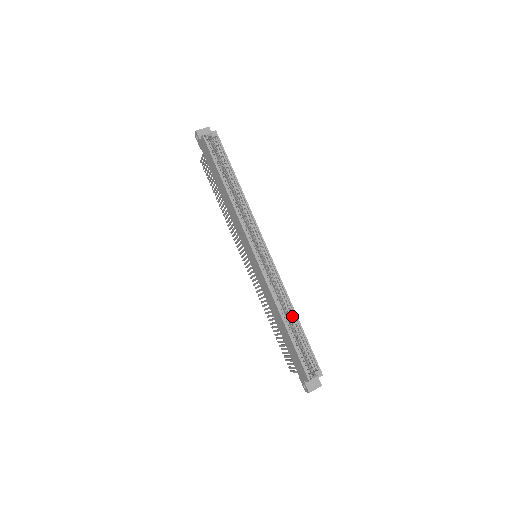
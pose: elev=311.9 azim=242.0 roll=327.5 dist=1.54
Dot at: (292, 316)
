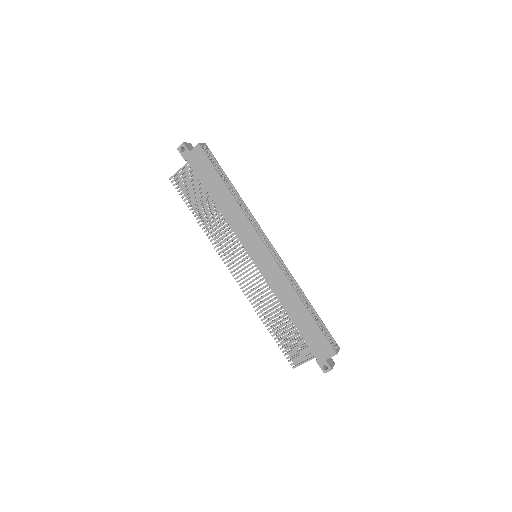
Dot at: (304, 302)
